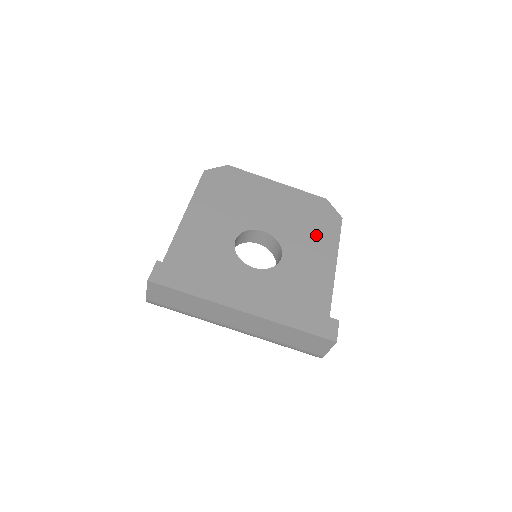
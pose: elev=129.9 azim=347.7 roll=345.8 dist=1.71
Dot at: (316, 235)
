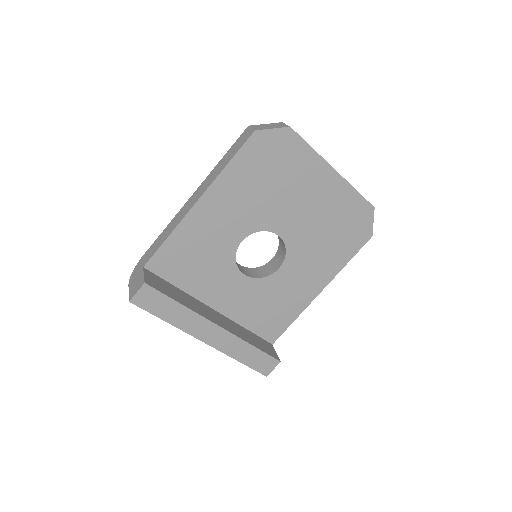
Dot at: (329, 251)
